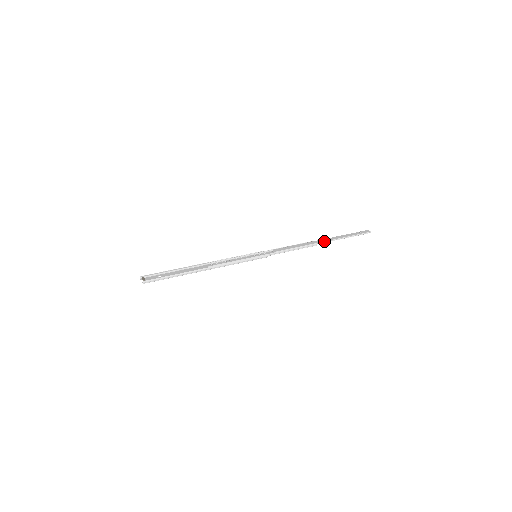
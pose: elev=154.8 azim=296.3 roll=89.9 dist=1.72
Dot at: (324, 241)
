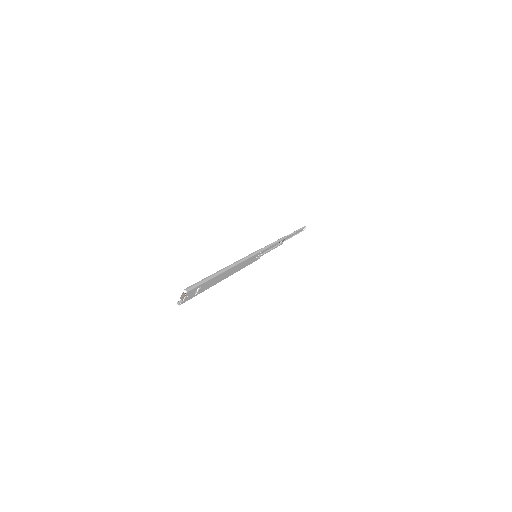
Dot at: (287, 235)
